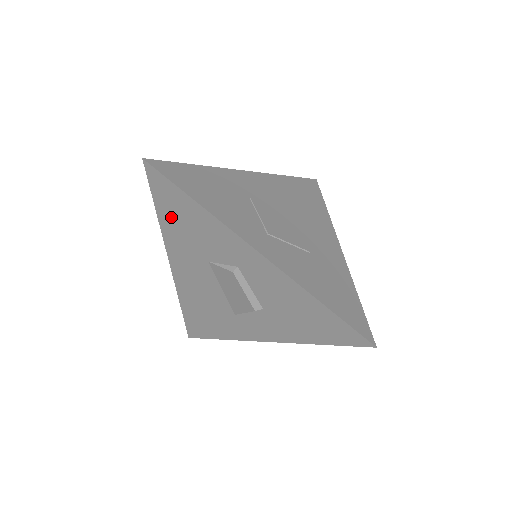
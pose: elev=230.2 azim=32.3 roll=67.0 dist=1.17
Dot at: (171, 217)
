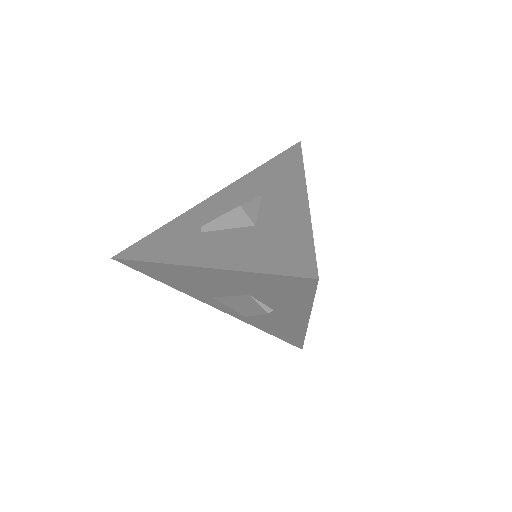
Dot at: (267, 282)
